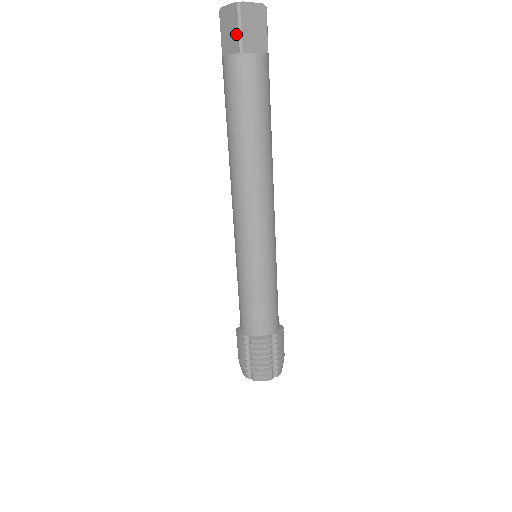
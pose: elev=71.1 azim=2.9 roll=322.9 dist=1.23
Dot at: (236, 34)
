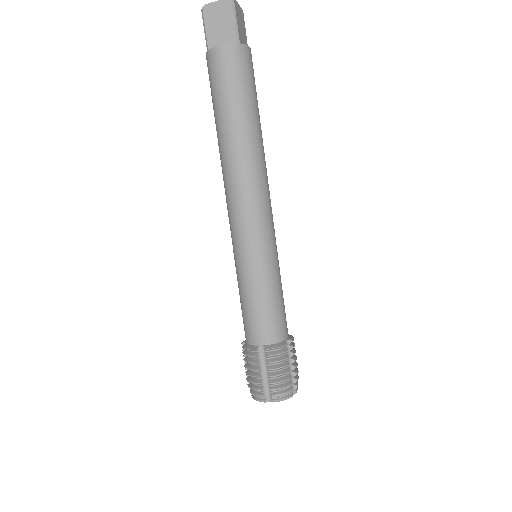
Dot at: (206, 36)
